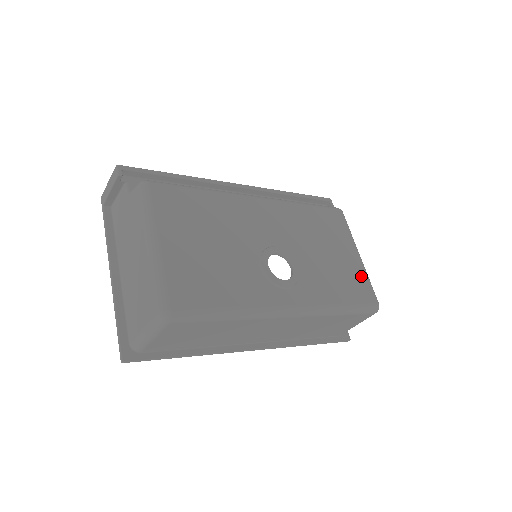
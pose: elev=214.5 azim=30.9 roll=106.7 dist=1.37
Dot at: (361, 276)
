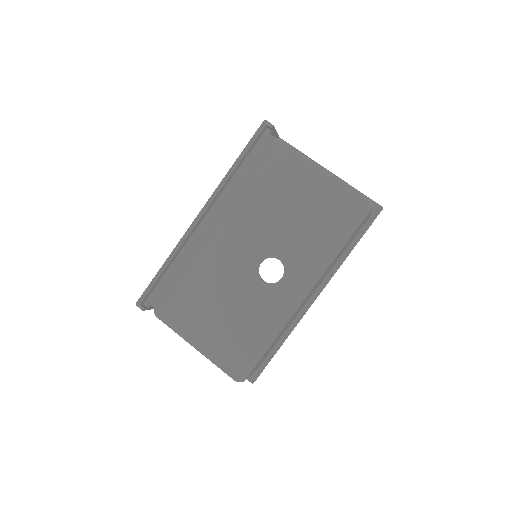
Dot at: (336, 194)
